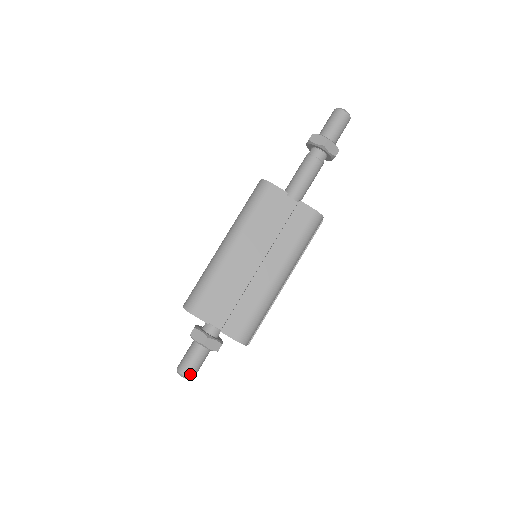
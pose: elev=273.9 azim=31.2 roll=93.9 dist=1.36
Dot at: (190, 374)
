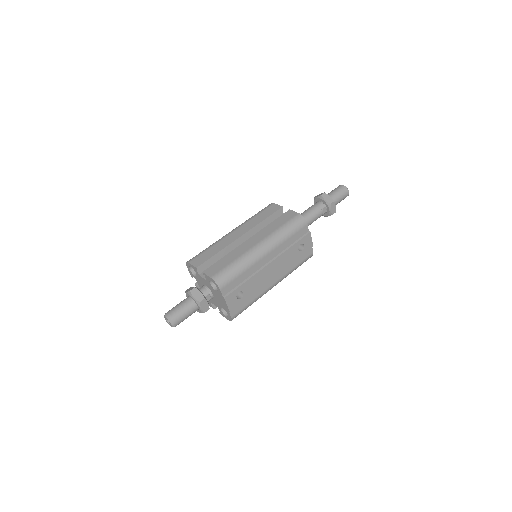
Dot at: (172, 315)
